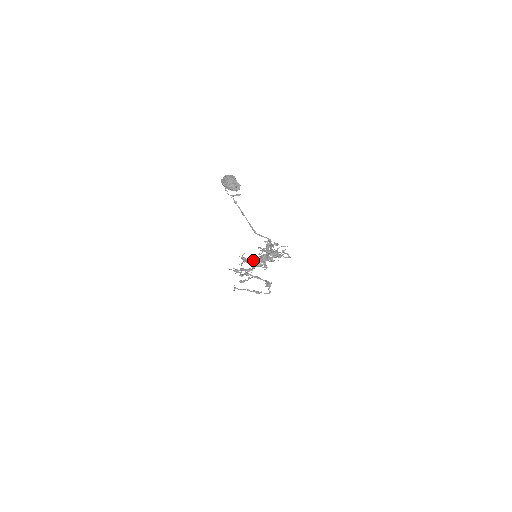
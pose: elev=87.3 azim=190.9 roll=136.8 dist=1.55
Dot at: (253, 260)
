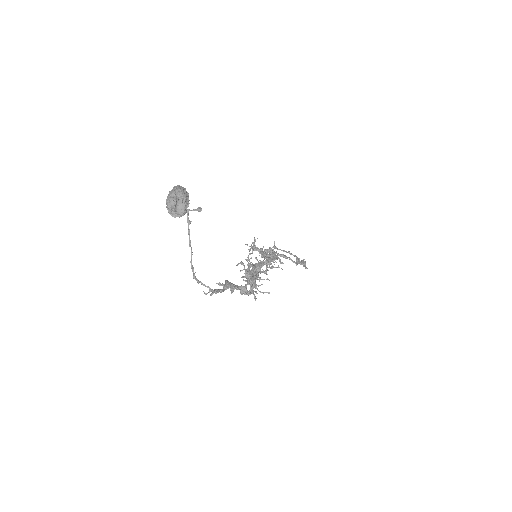
Dot at: (261, 252)
